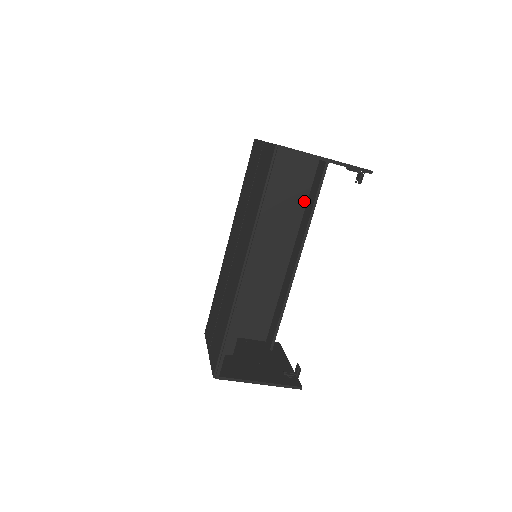
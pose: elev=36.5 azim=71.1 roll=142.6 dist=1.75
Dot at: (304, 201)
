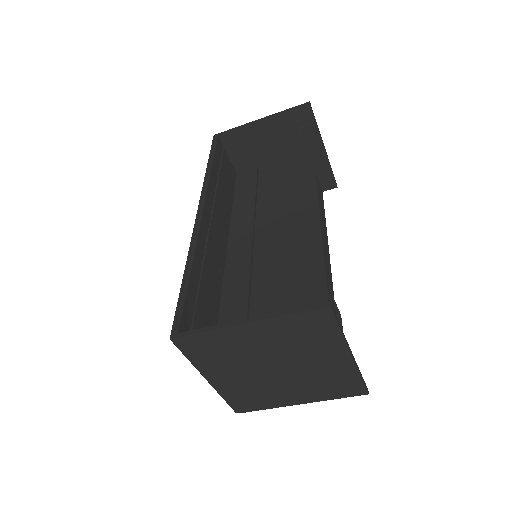
Dot at: occluded
